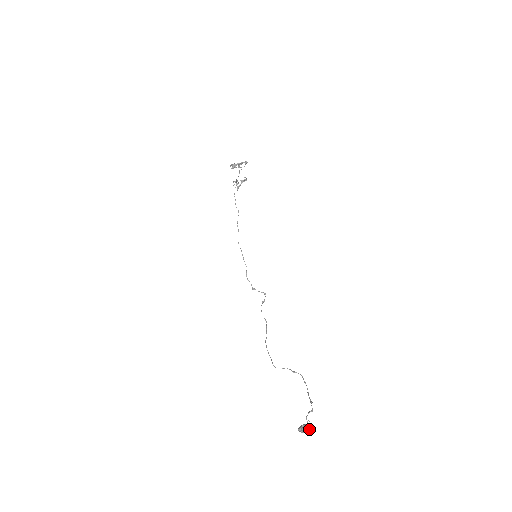
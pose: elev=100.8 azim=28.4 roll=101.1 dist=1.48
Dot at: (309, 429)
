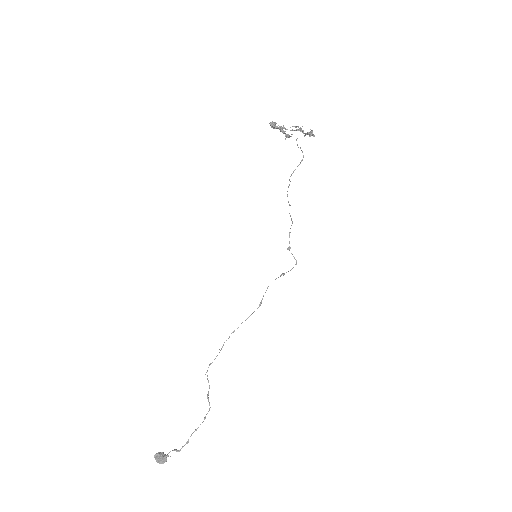
Dot at: (162, 463)
